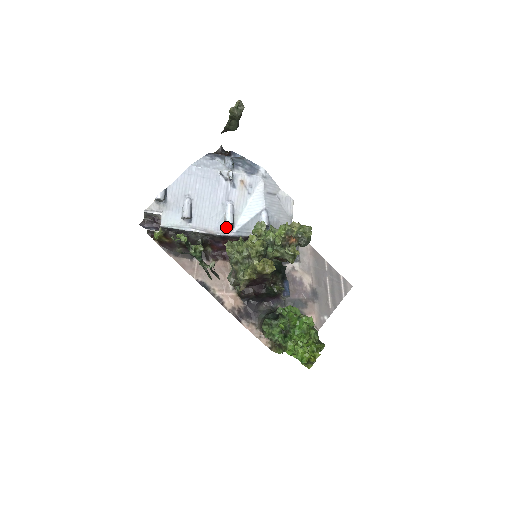
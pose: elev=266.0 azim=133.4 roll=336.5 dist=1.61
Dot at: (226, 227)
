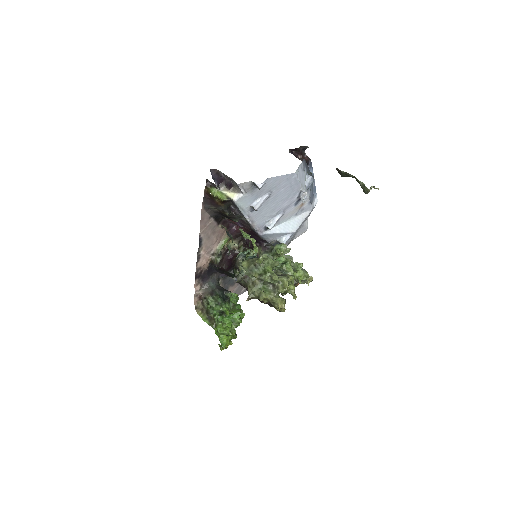
Dot at: (263, 227)
